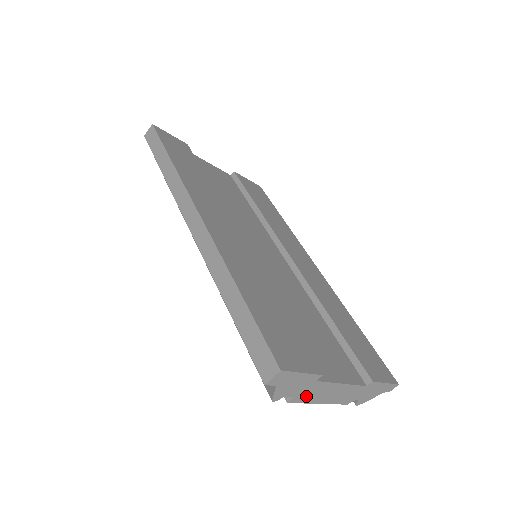
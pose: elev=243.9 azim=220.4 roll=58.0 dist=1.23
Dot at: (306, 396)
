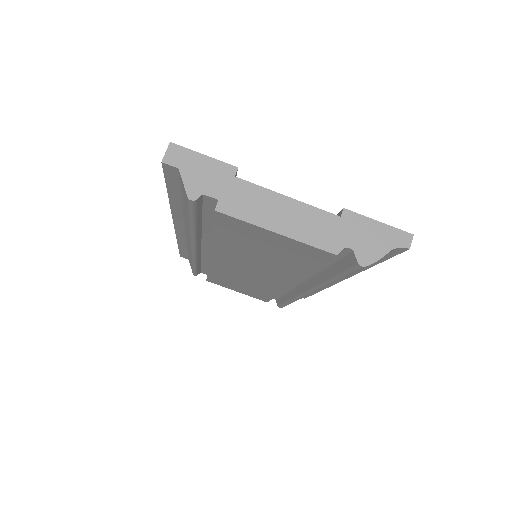
Dot at: (239, 206)
